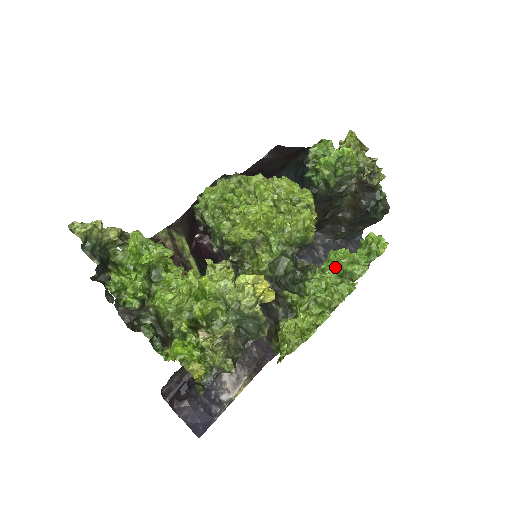
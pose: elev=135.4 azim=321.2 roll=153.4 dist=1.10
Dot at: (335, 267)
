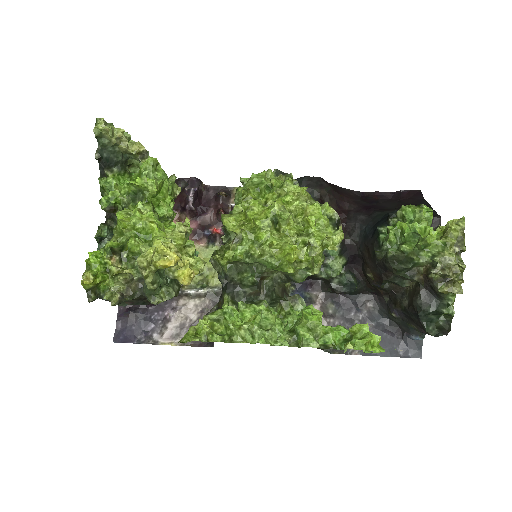
Dot at: (299, 320)
